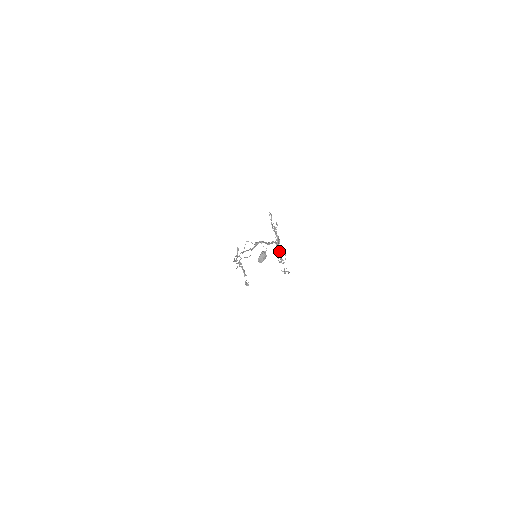
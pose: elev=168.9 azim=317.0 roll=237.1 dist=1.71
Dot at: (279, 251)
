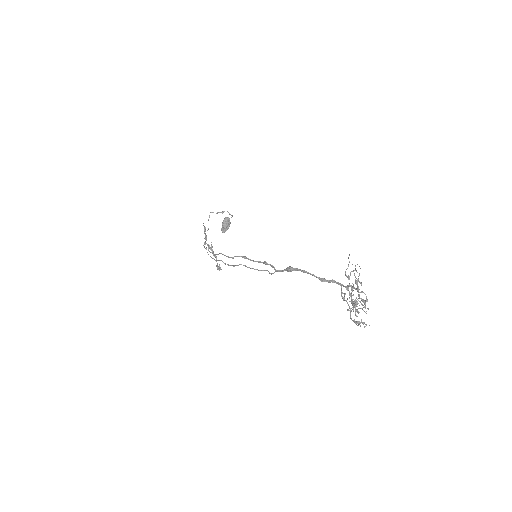
Dot at: (357, 304)
